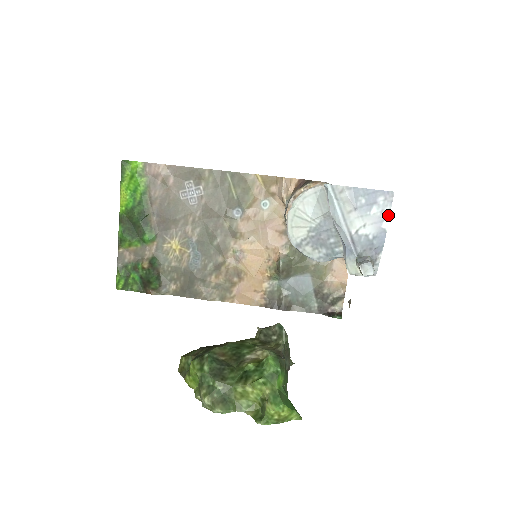
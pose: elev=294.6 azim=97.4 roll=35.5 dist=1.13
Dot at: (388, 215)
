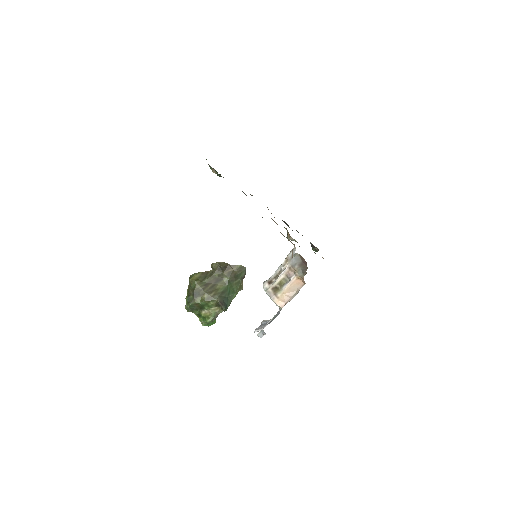
Dot at: occluded
